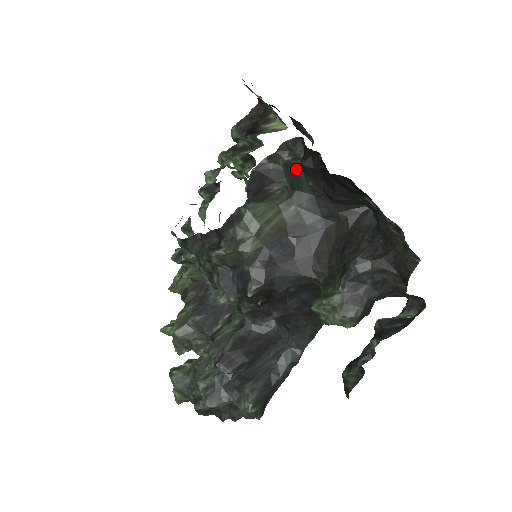
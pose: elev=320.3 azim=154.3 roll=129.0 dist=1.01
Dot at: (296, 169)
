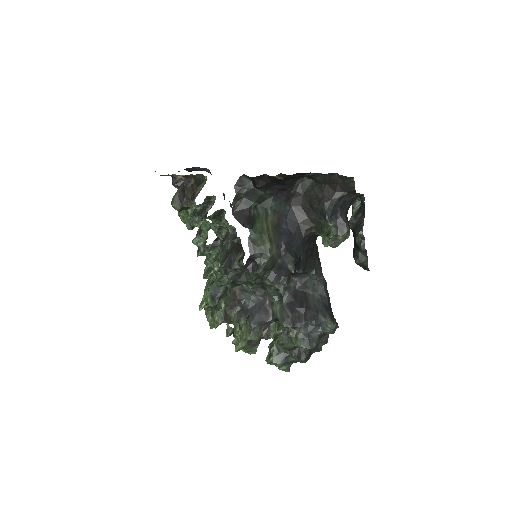
Dot at: (254, 192)
